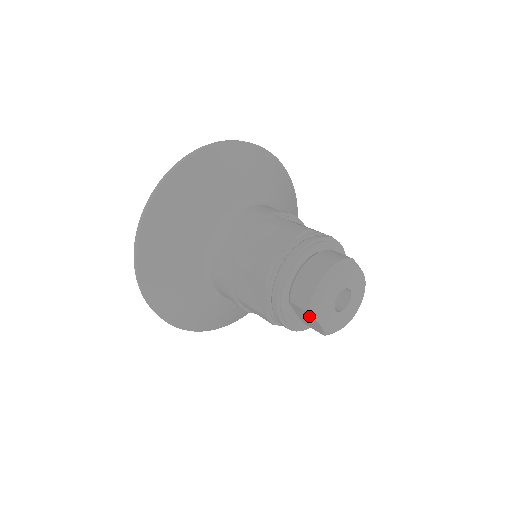
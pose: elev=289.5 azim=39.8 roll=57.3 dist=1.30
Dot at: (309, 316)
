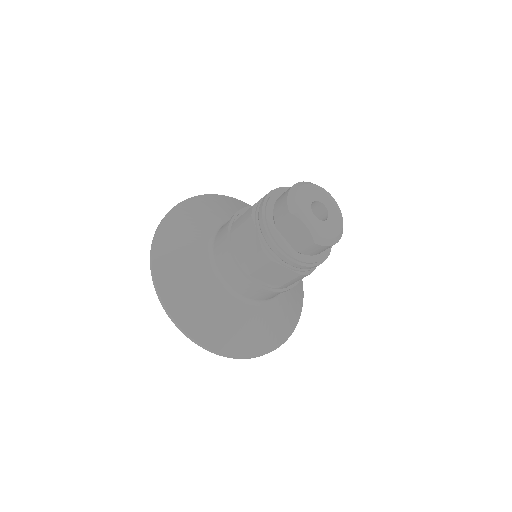
Dot at: (292, 221)
